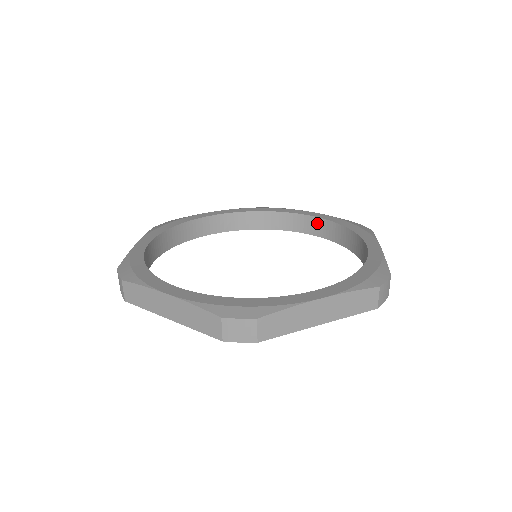
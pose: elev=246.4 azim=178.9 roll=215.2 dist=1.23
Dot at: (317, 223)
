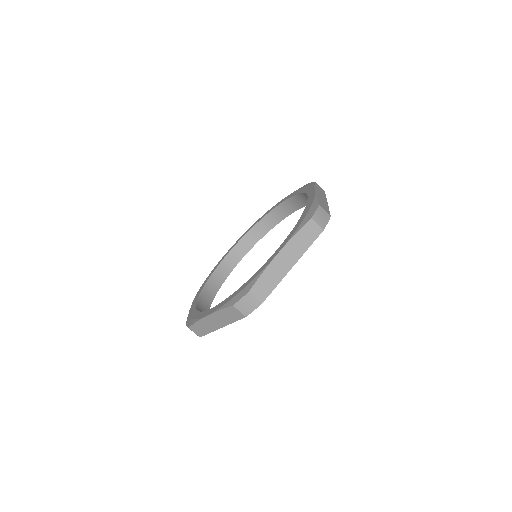
Dot at: (239, 247)
